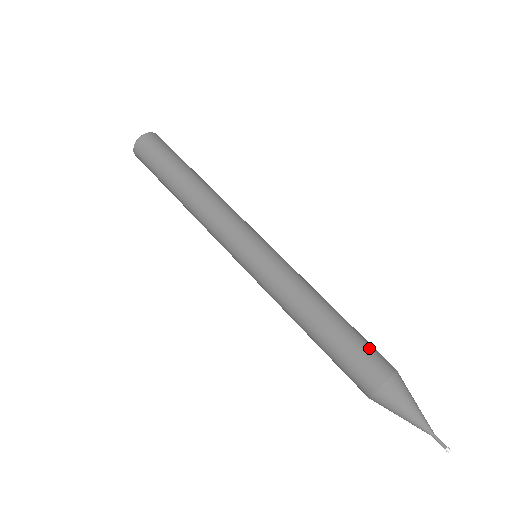
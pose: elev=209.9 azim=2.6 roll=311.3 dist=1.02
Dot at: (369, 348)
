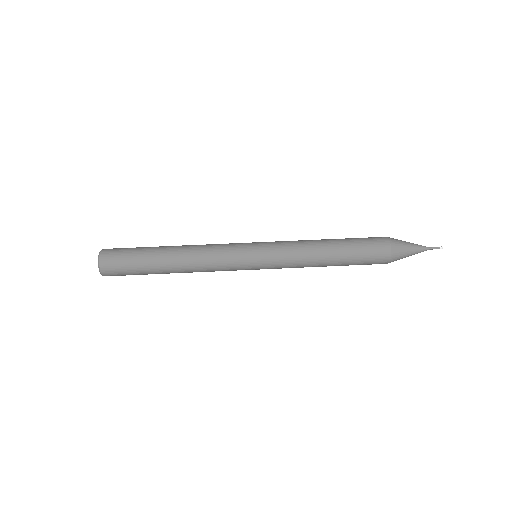
Dot at: (367, 243)
